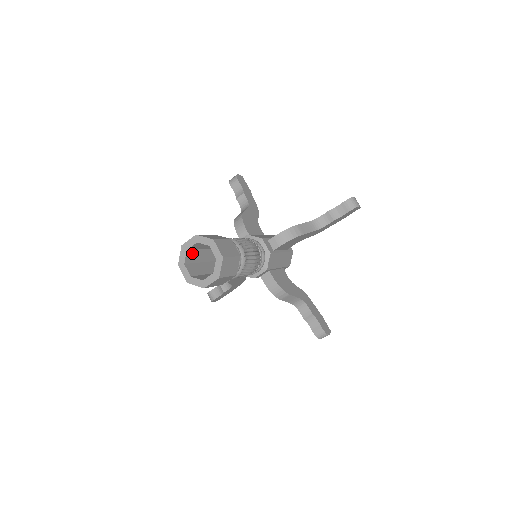
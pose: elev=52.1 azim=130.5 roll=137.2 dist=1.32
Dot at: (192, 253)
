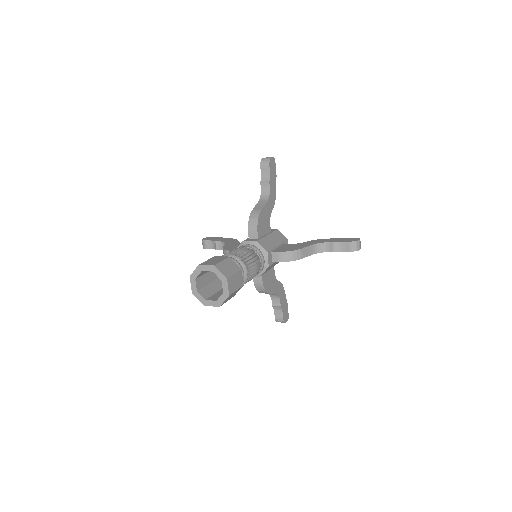
Dot at: (204, 290)
